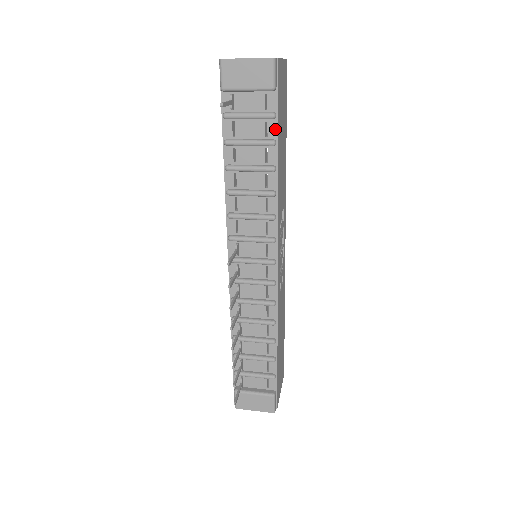
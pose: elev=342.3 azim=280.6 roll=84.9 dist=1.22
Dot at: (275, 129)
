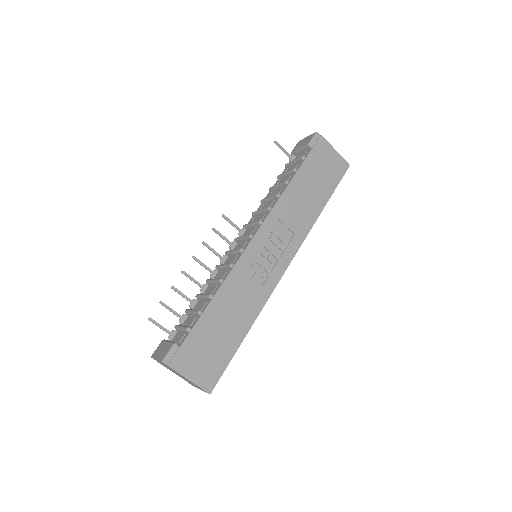
Dot at: (301, 164)
